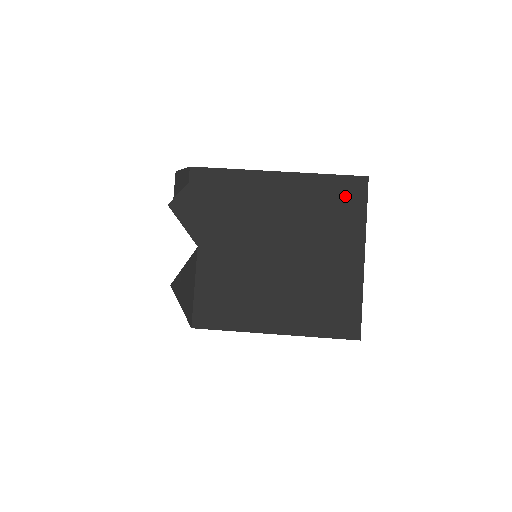
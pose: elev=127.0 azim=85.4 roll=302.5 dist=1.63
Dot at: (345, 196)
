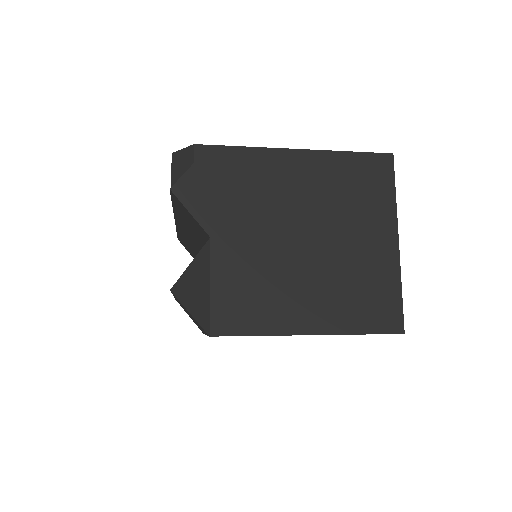
Dot at: (371, 175)
